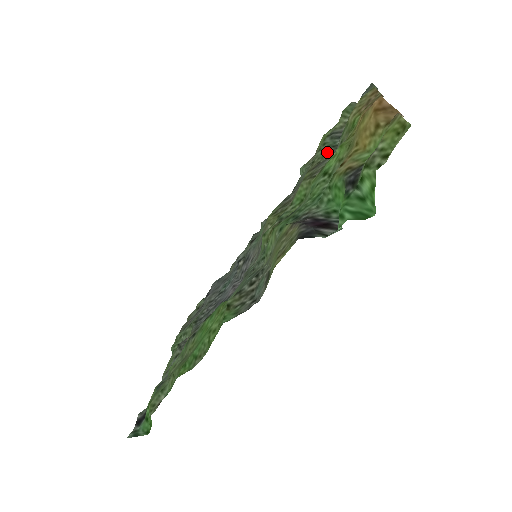
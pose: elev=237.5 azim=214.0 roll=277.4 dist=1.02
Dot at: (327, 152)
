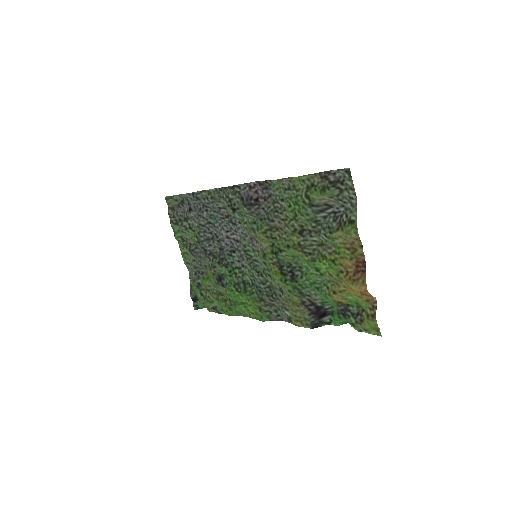
Dot at: (310, 225)
